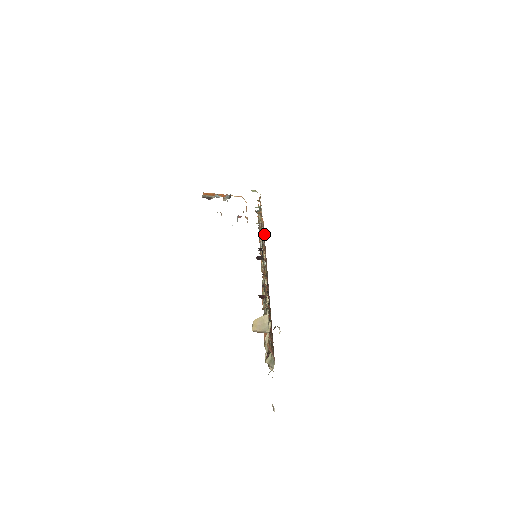
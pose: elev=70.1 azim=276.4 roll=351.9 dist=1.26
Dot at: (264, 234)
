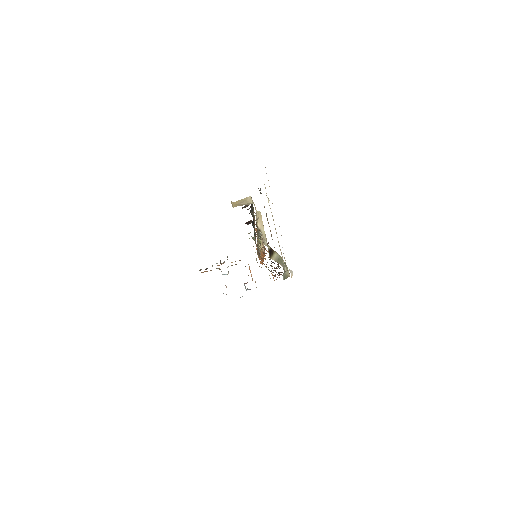
Dot at: (271, 271)
